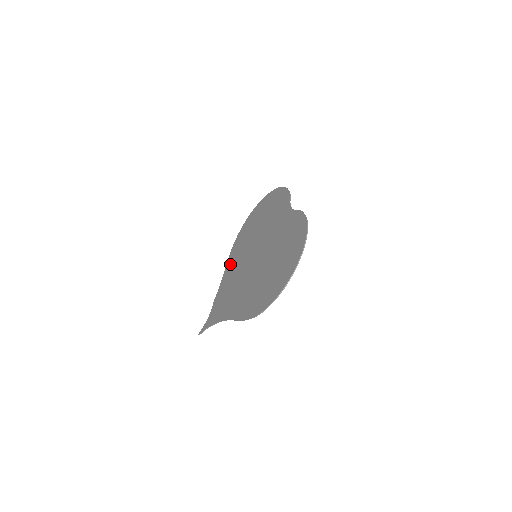
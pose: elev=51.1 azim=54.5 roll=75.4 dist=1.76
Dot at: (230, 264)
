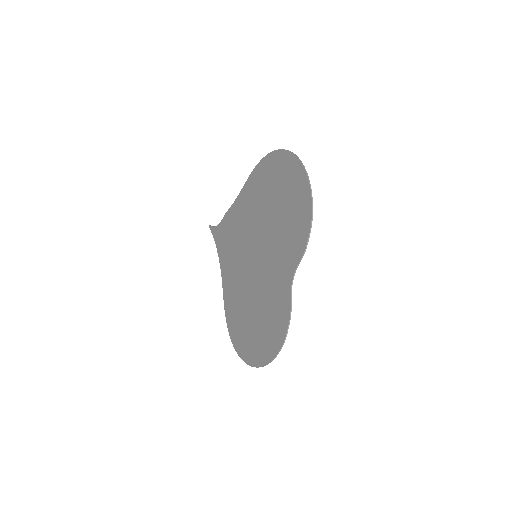
Dot at: (246, 195)
